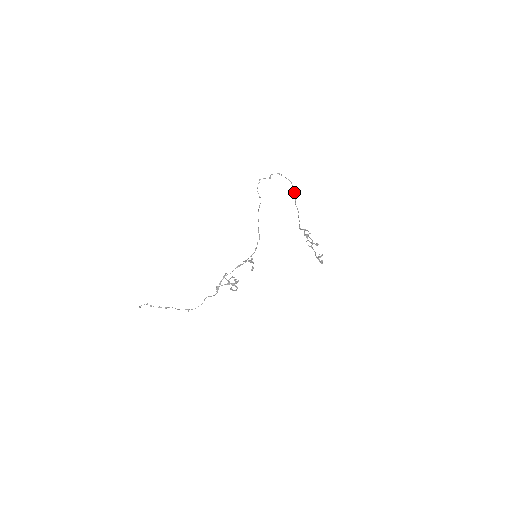
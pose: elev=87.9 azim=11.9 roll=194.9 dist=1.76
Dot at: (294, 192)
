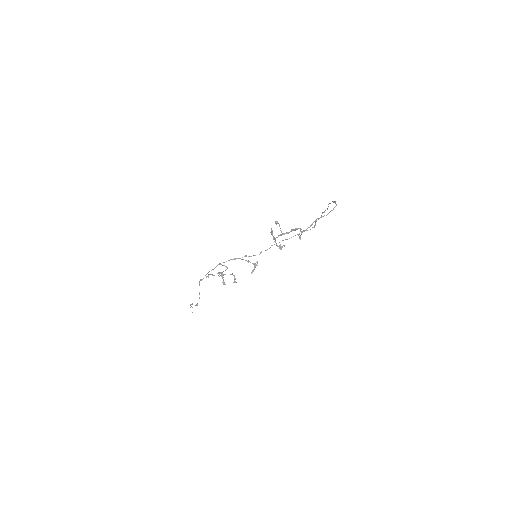
Dot at: (330, 211)
